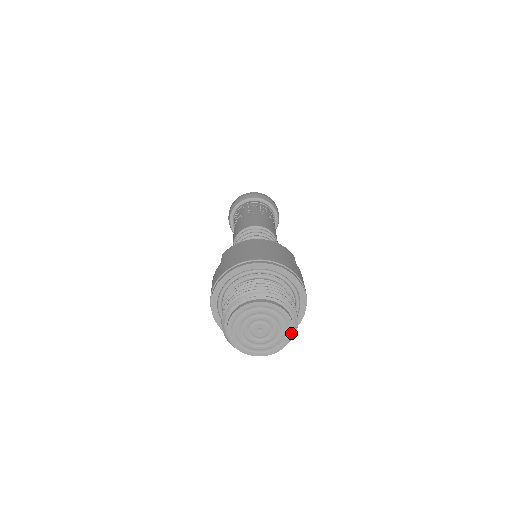
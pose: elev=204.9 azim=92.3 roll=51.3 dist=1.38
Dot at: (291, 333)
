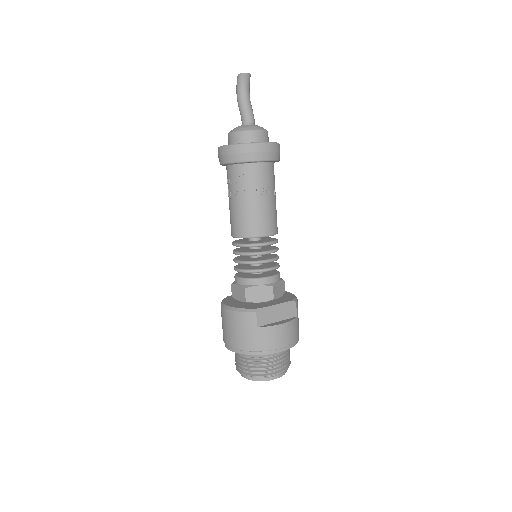
Dot at: (278, 377)
